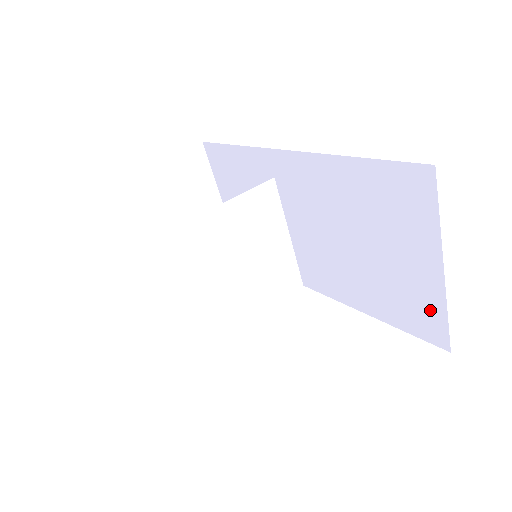
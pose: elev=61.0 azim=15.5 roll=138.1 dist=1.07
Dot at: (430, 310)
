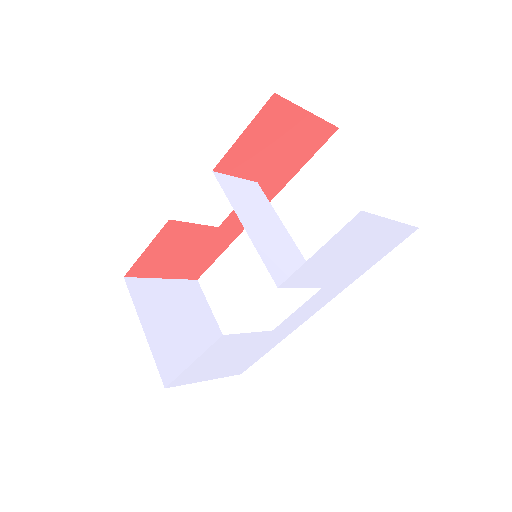
Dot at: (388, 212)
